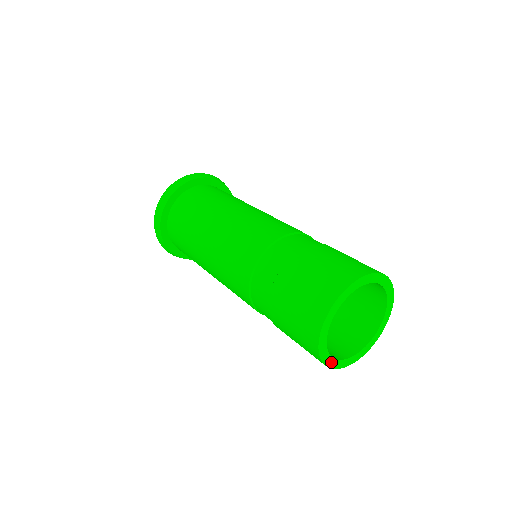
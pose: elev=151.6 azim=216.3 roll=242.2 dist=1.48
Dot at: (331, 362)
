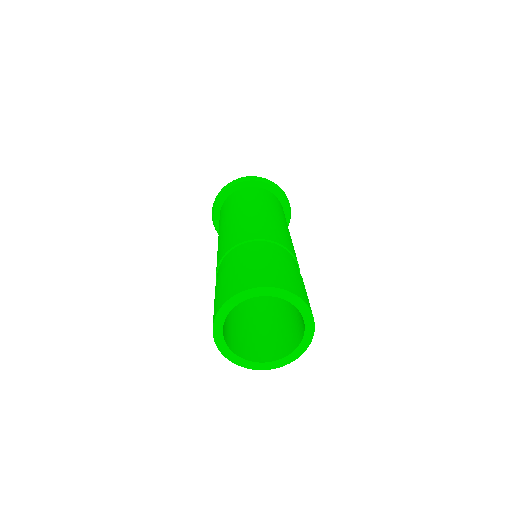
Dot at: (236, 359)
